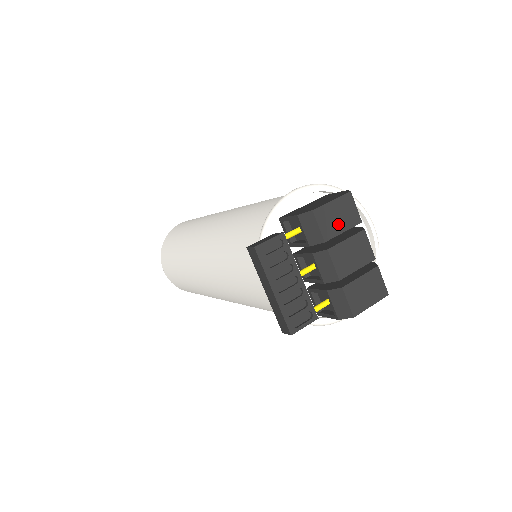
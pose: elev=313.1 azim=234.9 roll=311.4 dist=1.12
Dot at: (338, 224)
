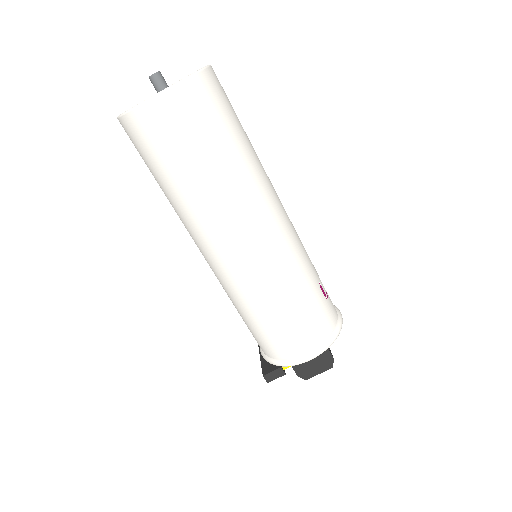
Dot at: occluded
